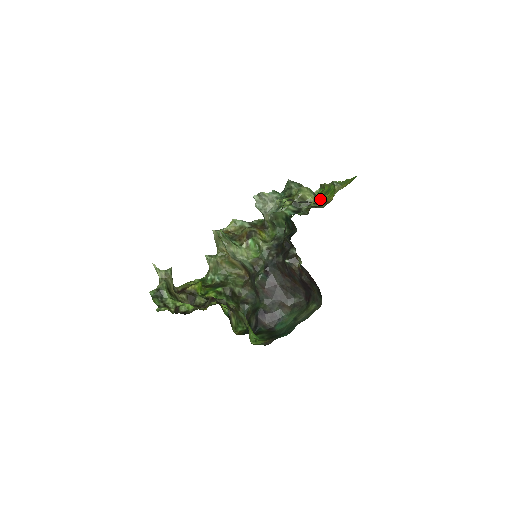
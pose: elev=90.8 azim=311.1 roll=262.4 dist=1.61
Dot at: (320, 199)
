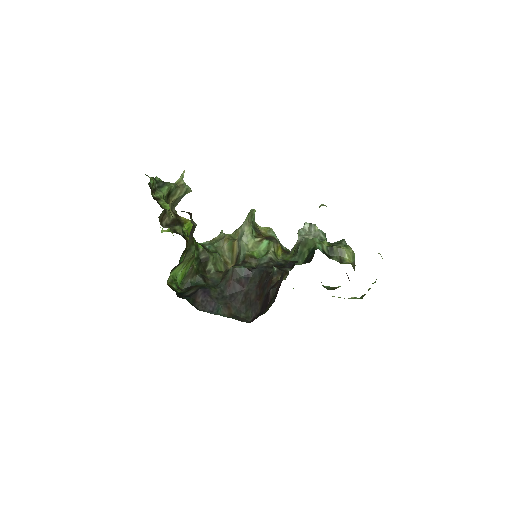
Dot at: (355, 265)
